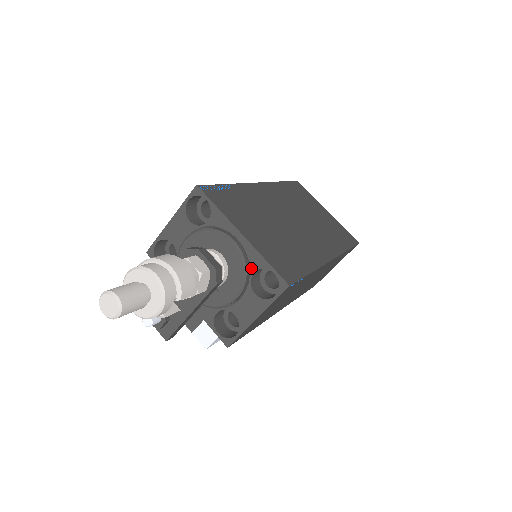
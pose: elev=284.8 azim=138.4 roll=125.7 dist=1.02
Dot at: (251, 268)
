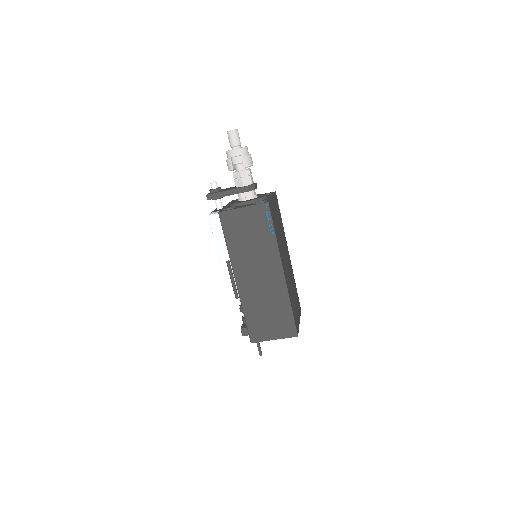
Dot at: (262, 200)
